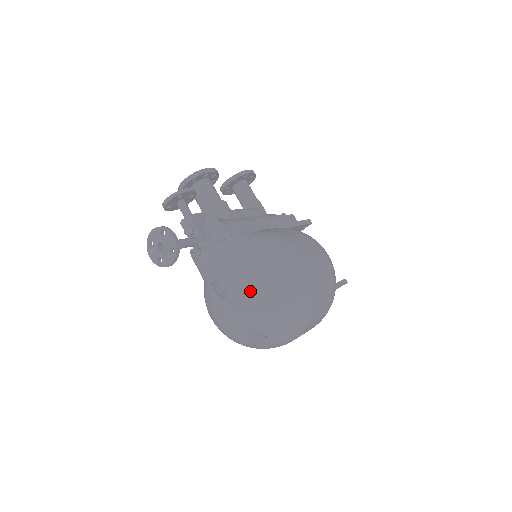
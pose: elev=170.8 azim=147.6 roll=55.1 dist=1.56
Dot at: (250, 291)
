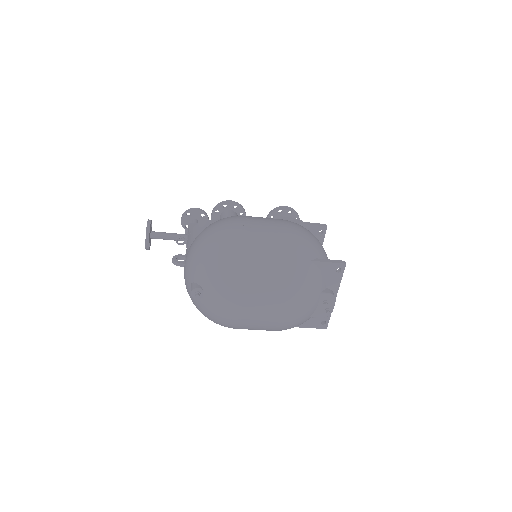
Dot at: (191, 249)
